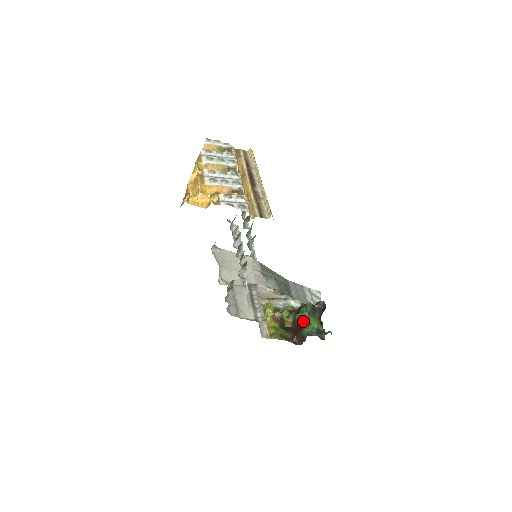
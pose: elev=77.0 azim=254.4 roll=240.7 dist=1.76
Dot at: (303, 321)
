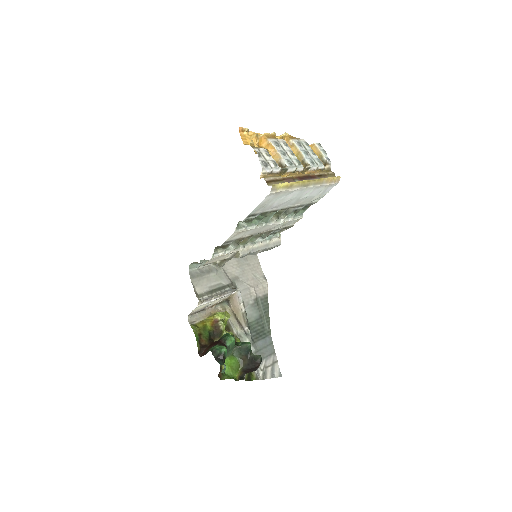
Dot at: (224, 341)
